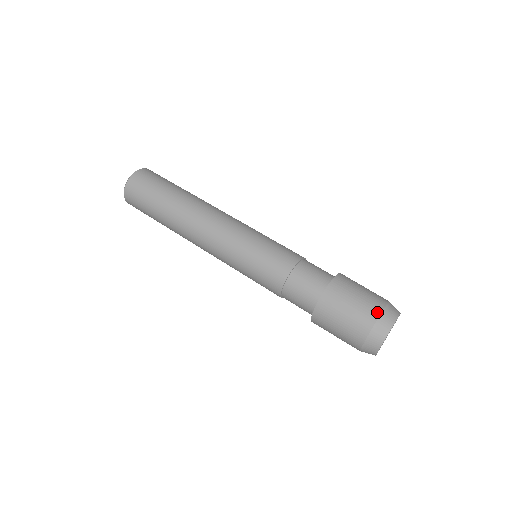
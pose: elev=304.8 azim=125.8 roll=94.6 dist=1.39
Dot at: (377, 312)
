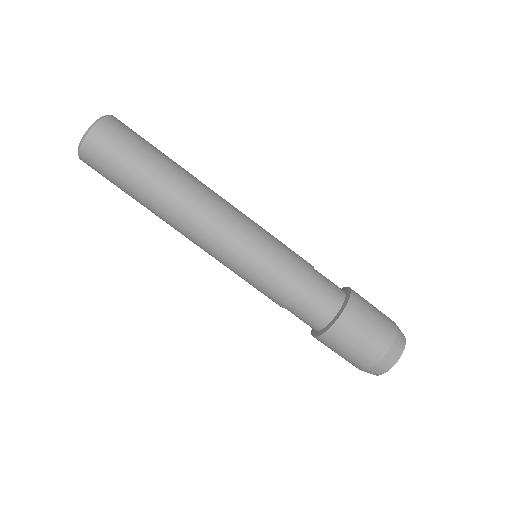
Dot at: (382, 353)
